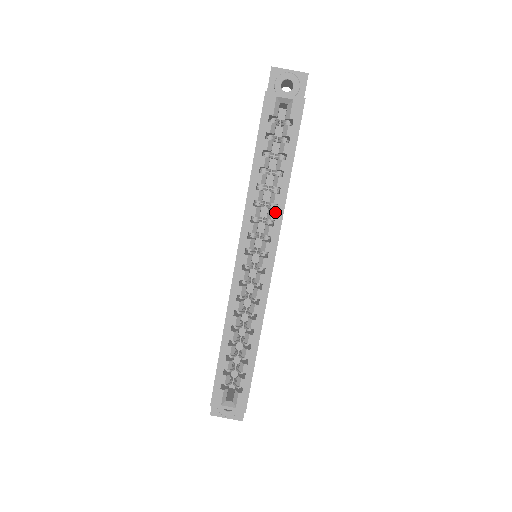
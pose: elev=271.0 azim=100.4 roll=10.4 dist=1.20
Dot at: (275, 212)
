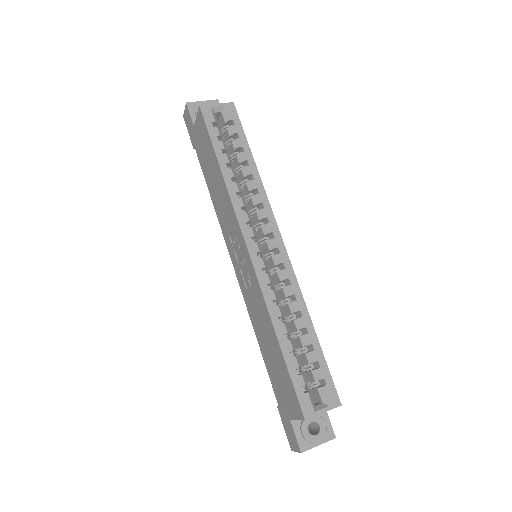
Dot at: (259, 196)
